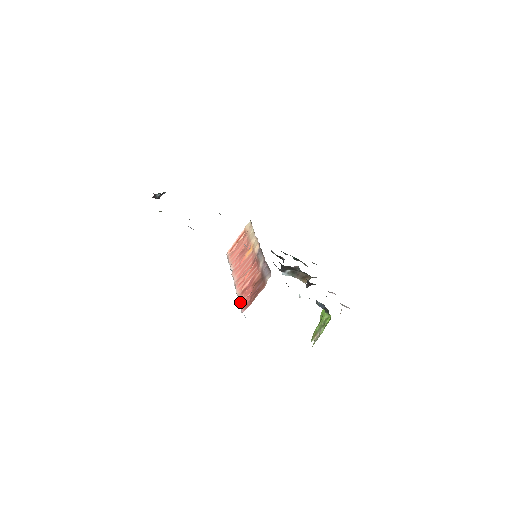
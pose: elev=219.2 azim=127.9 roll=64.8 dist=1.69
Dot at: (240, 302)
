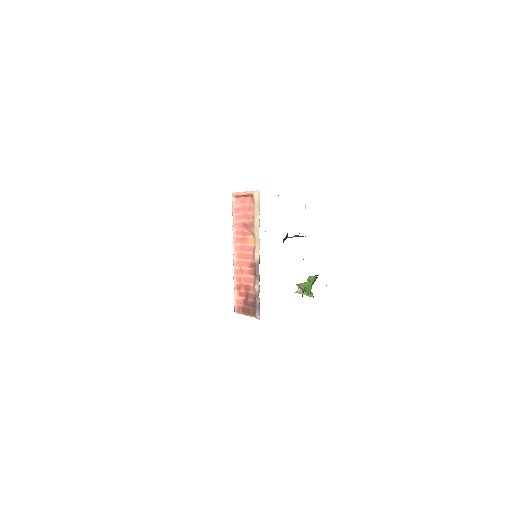
Dot at: (235, 297)
